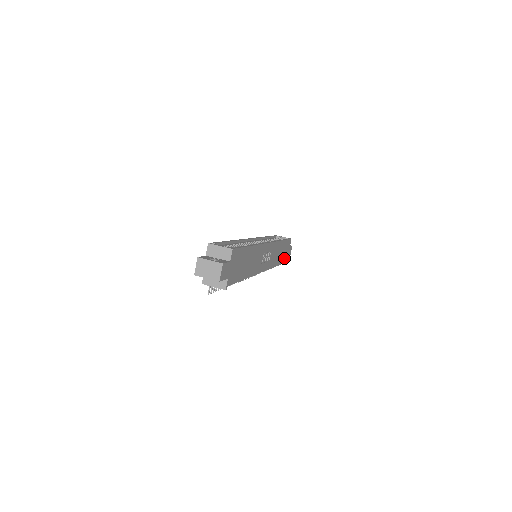
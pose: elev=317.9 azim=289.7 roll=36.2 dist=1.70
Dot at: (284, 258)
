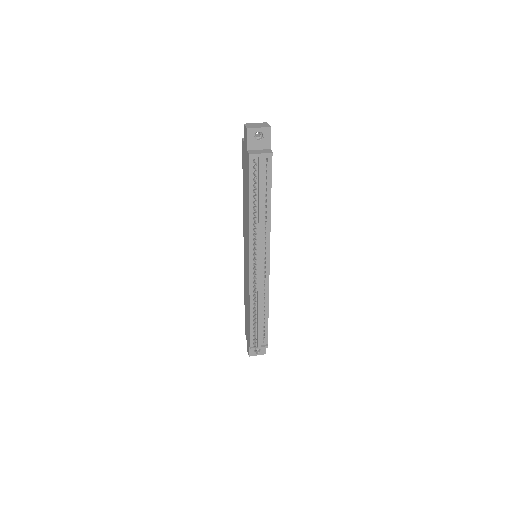
Dot at: occluded
